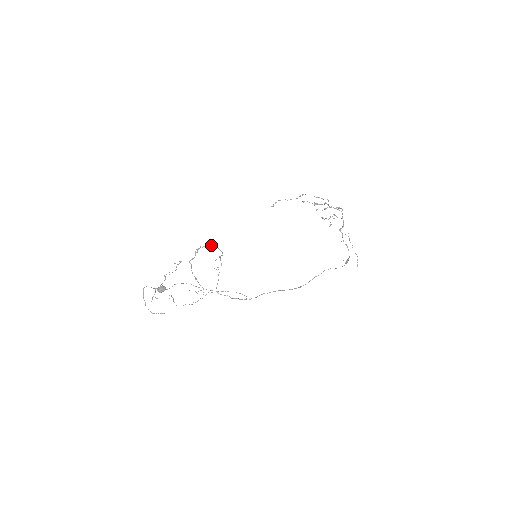
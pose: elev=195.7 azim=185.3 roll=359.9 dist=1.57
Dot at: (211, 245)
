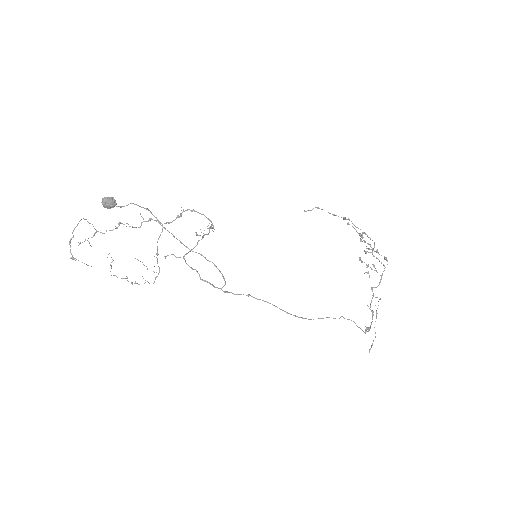
Dot at: occluded
